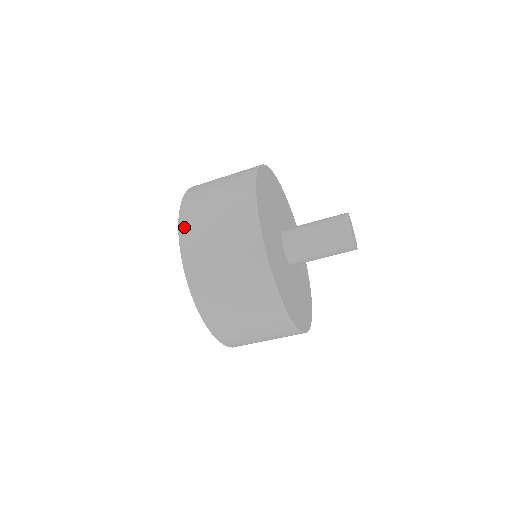
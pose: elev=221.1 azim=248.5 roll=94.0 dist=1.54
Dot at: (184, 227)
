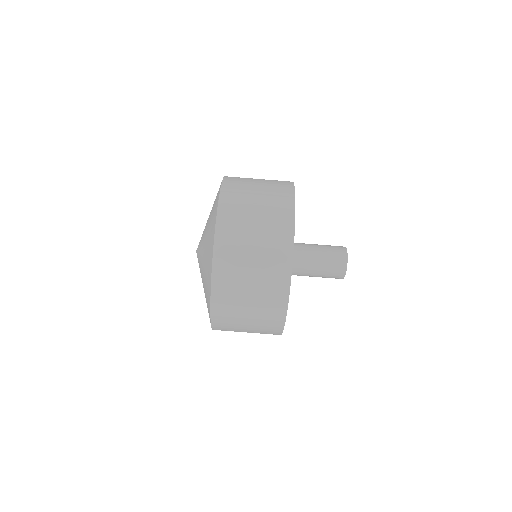
Dot at: (228, 179)
